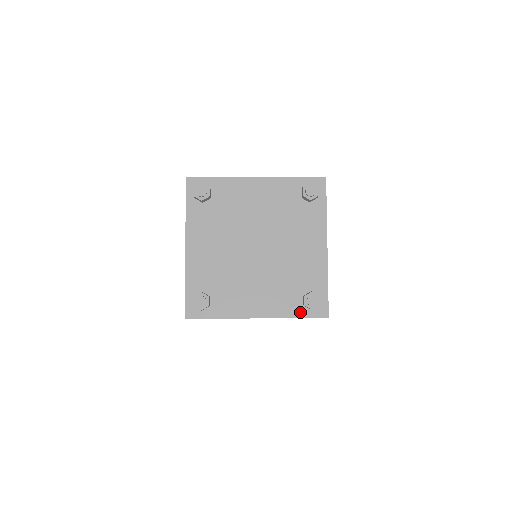
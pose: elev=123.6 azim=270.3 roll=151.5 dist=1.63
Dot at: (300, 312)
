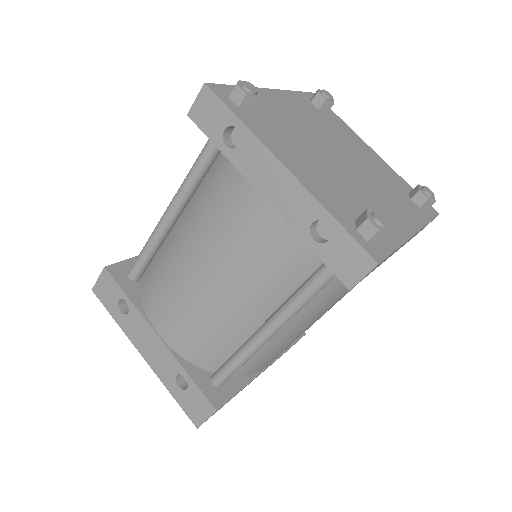
Dot at: (425, 215)
